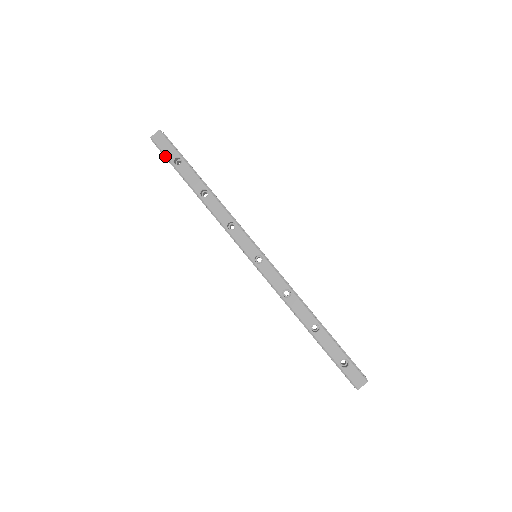
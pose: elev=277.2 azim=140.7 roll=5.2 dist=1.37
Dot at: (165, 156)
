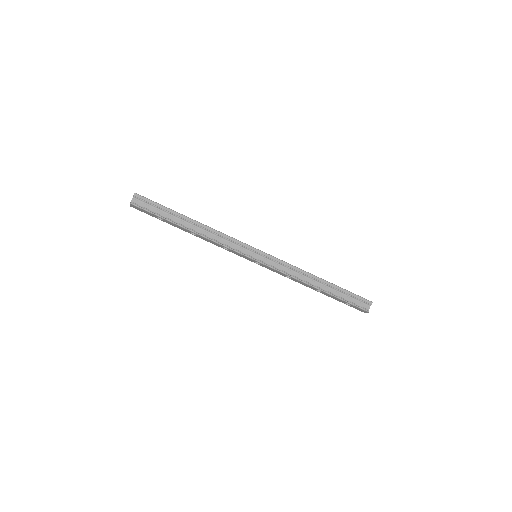
Dot at: (150, 215)
